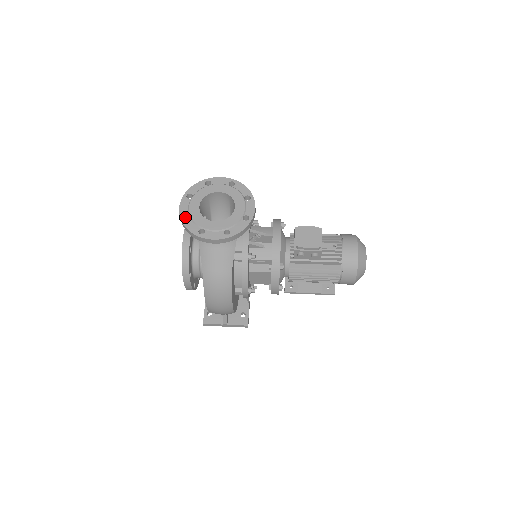
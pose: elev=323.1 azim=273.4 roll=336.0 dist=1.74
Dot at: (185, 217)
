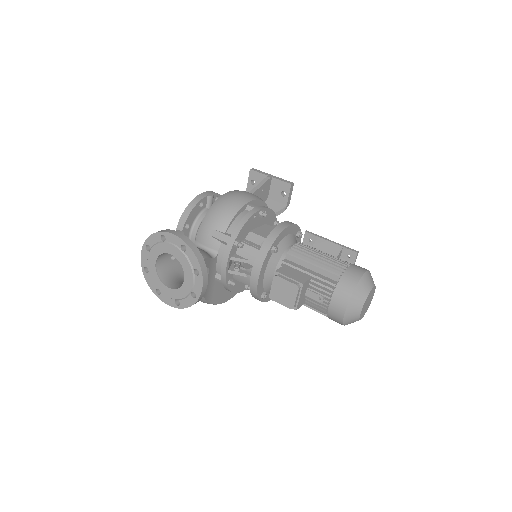
Dot at: occluded
